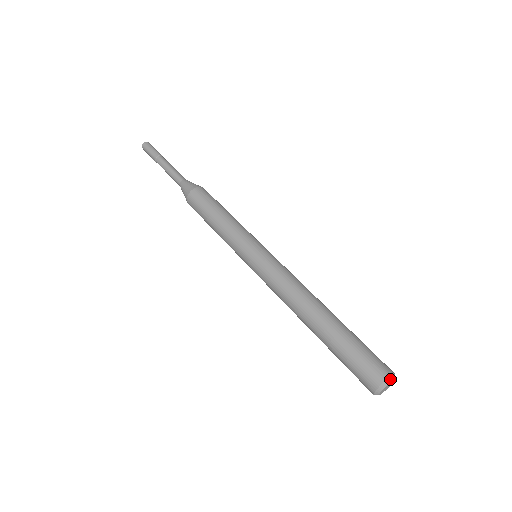
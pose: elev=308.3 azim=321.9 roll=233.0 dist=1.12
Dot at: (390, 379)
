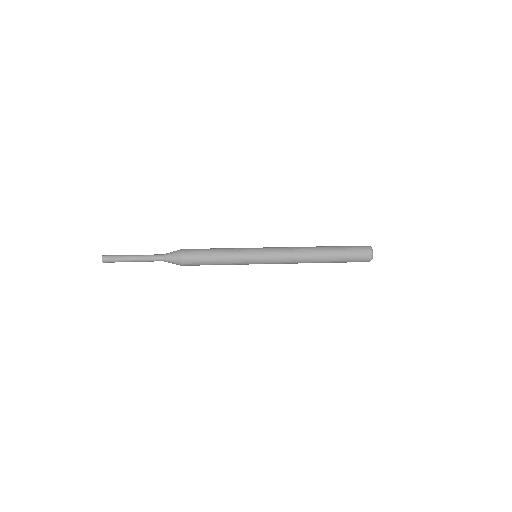
Dot at: (371, 247)
